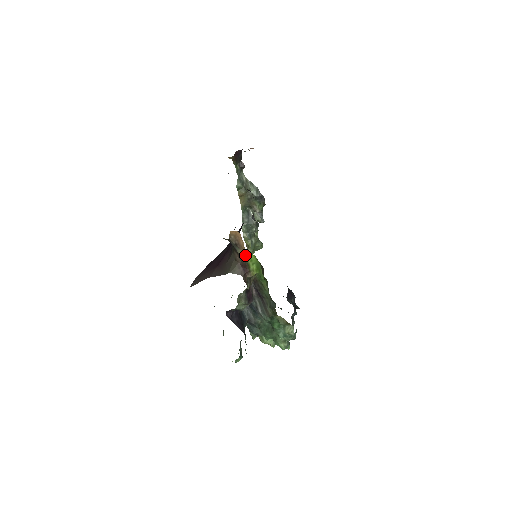
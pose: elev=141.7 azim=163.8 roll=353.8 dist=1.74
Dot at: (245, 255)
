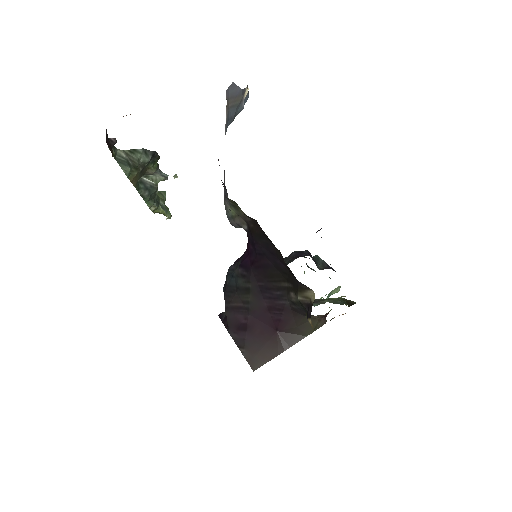
Dot at: occluded
